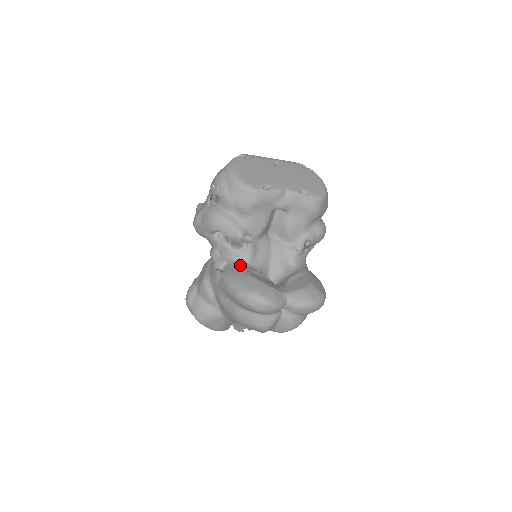
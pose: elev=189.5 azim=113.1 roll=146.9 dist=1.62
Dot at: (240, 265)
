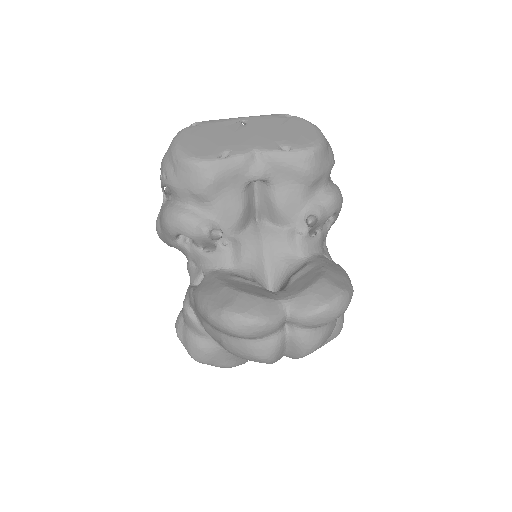
Dot at: (217, 274)
